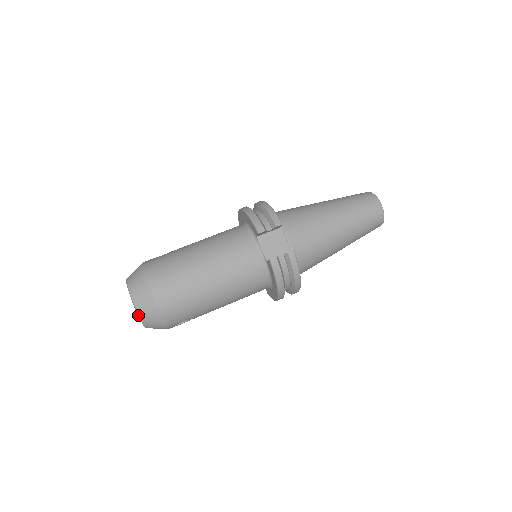
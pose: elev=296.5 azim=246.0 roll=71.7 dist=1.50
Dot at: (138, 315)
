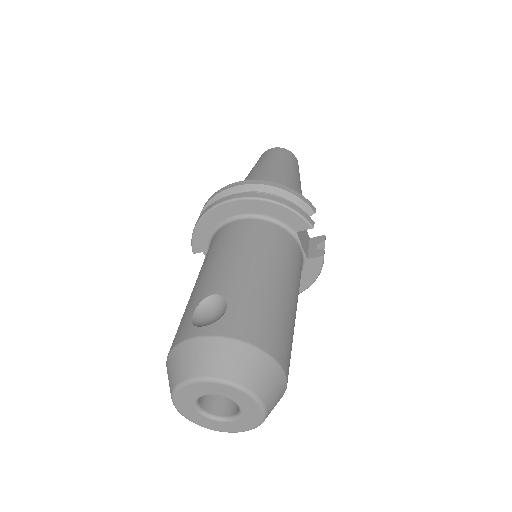
Dot at: (264, 419)
